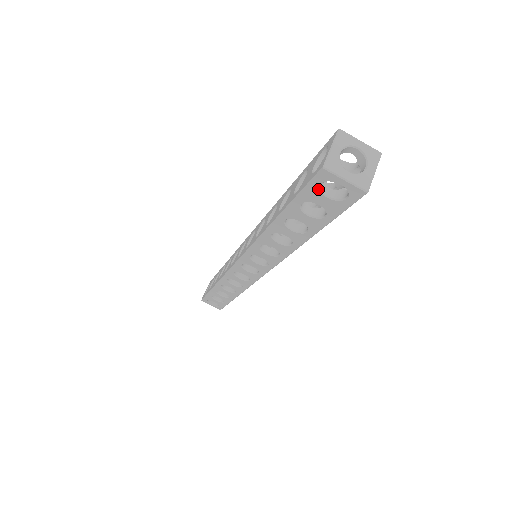
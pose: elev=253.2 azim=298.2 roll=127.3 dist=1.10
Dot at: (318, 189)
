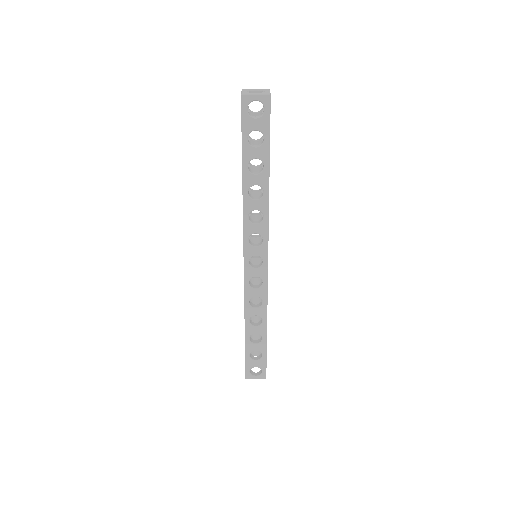
Dot at: (248, 115)
